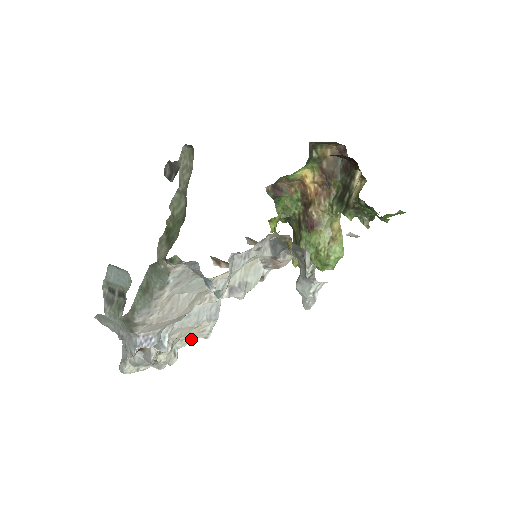
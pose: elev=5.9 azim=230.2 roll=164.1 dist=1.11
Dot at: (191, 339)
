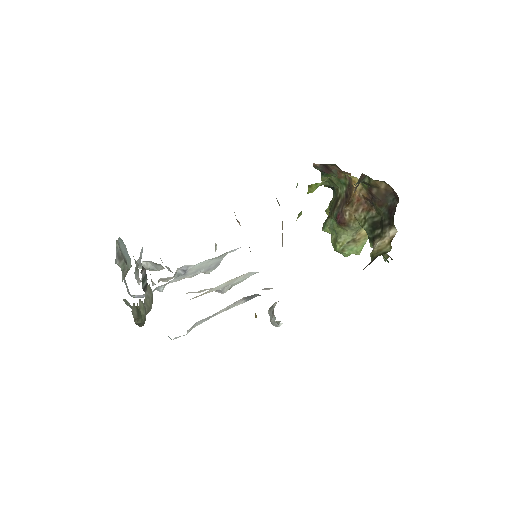
Dot at: occluded
